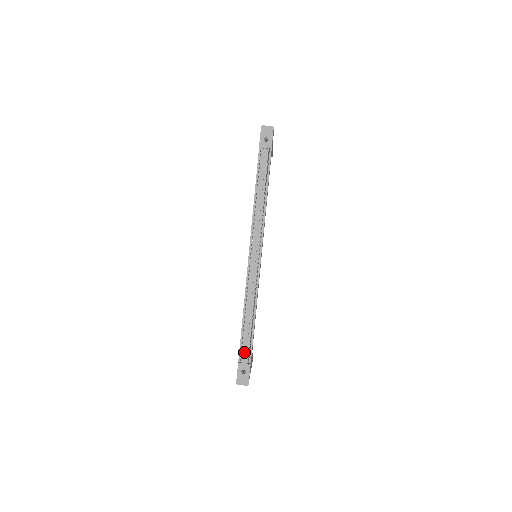
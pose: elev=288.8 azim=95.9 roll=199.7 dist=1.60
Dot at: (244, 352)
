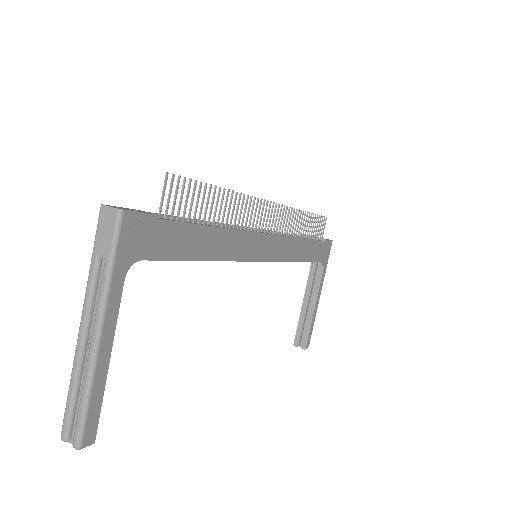
Dot at: (162, 214)
